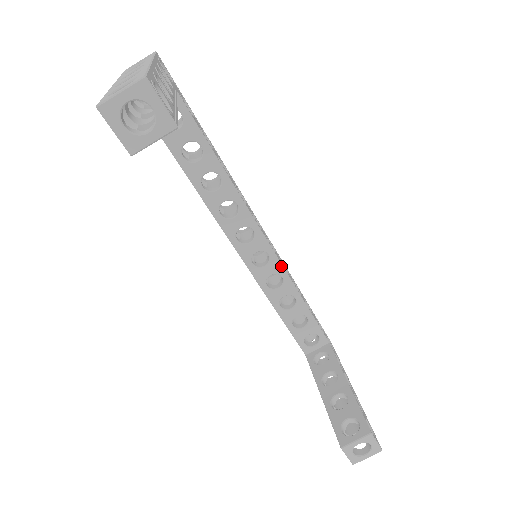
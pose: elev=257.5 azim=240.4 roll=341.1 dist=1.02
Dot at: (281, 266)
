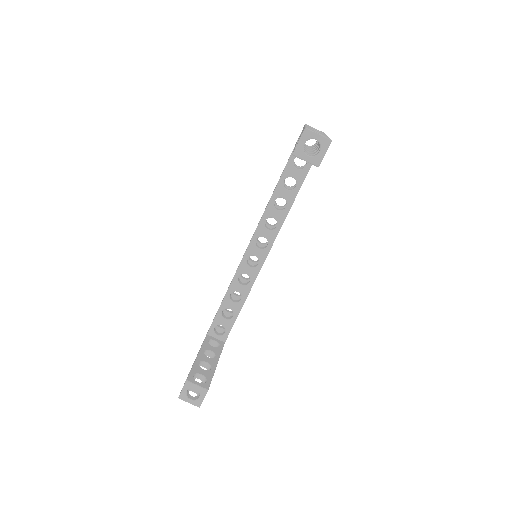
Dot at: (256, 276)
